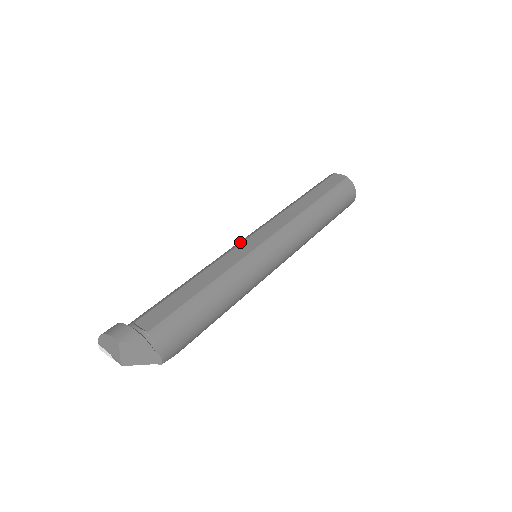
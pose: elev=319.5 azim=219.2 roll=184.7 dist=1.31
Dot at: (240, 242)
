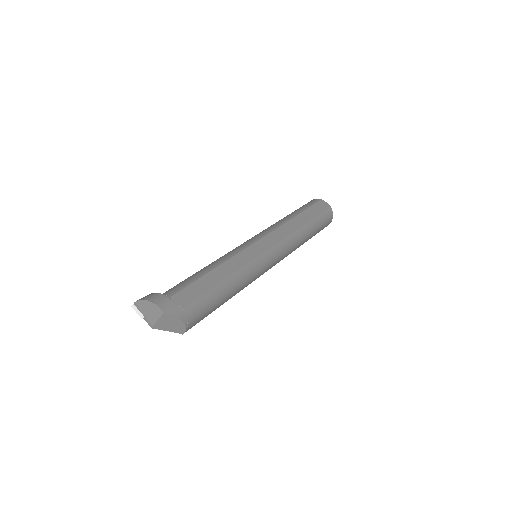
Dot at: (251, 243)
